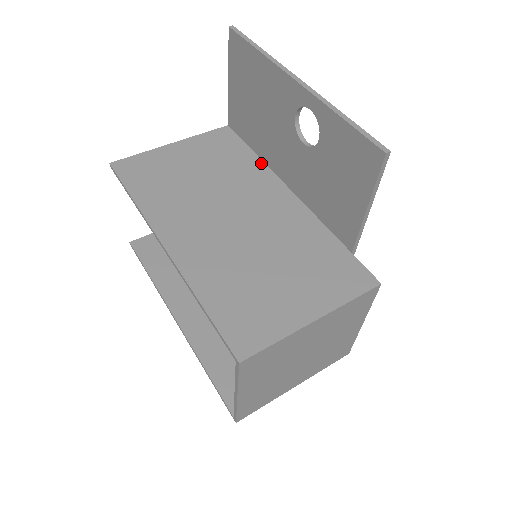
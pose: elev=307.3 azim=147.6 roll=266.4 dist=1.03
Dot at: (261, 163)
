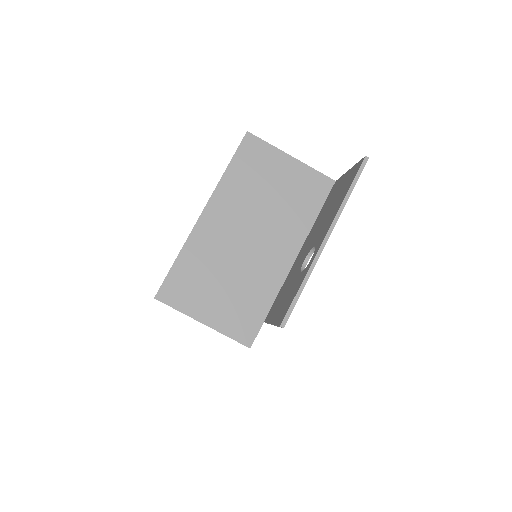
Dot at: (310, 226)
